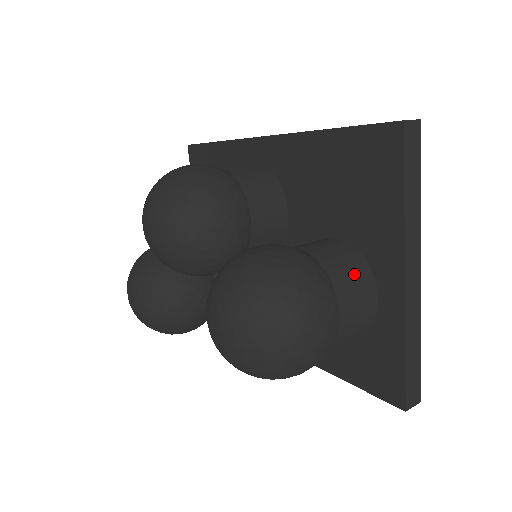
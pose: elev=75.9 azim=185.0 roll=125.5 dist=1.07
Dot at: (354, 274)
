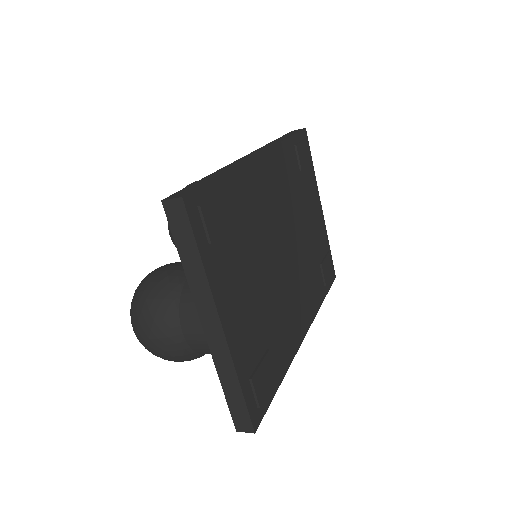
Dot at: occluded
